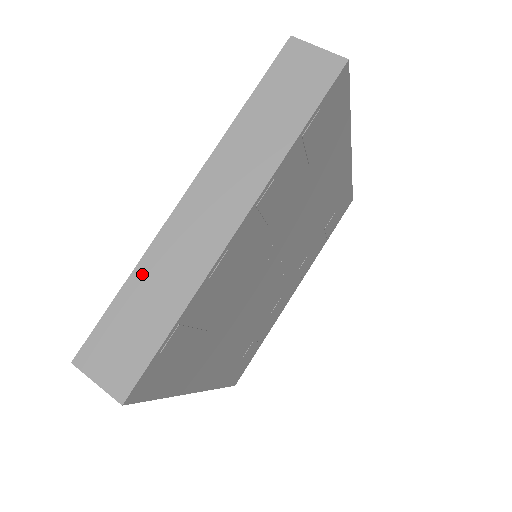
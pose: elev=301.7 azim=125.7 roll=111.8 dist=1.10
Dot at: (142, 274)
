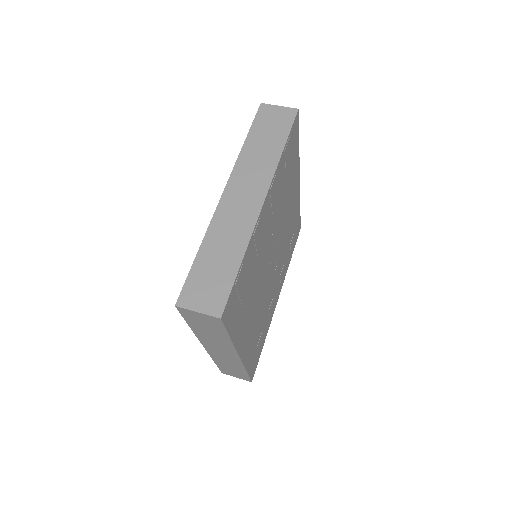
Dot at: (209, 242)
